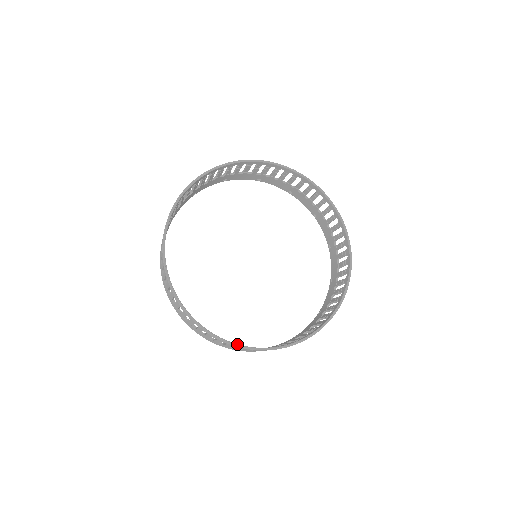
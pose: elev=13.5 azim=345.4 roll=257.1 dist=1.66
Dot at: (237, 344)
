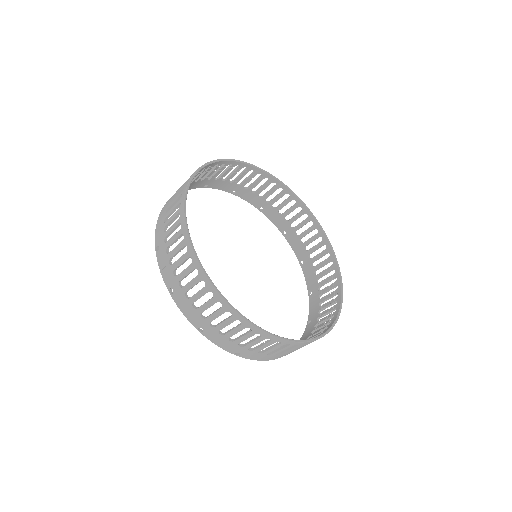
Dot at: (274, 334)
